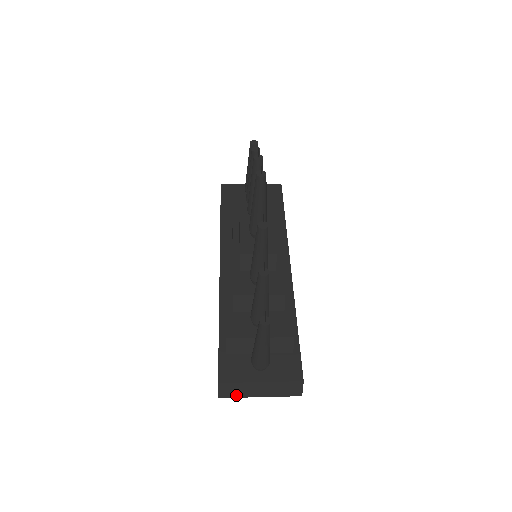
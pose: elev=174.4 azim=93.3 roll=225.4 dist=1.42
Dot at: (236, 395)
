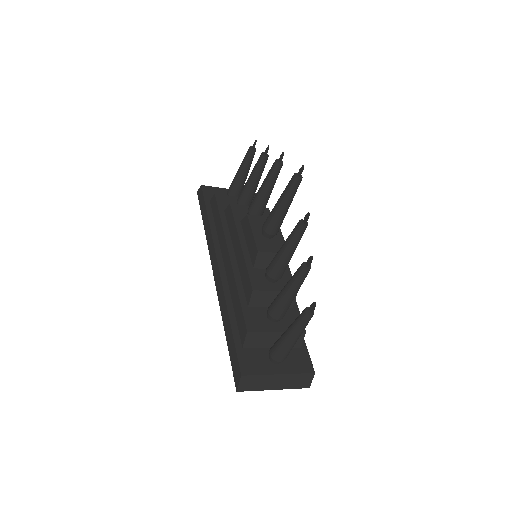
Dot at: (253, 388)
